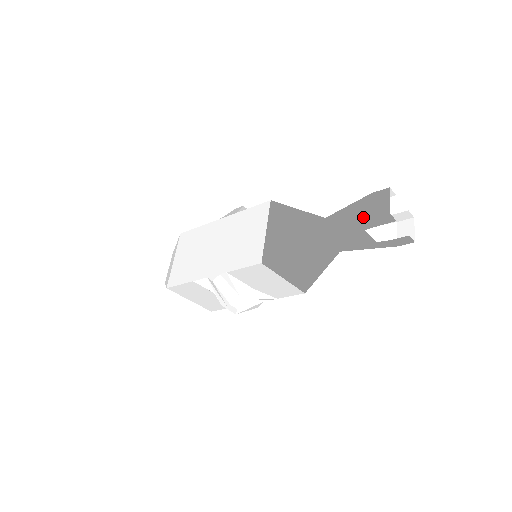
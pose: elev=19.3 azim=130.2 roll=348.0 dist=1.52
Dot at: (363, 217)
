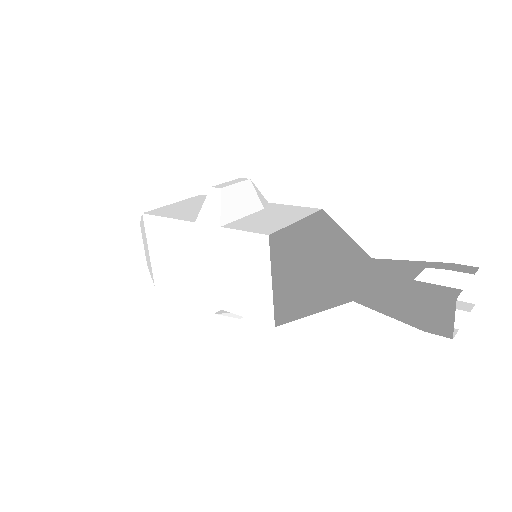
Dot at: (412, 320)
